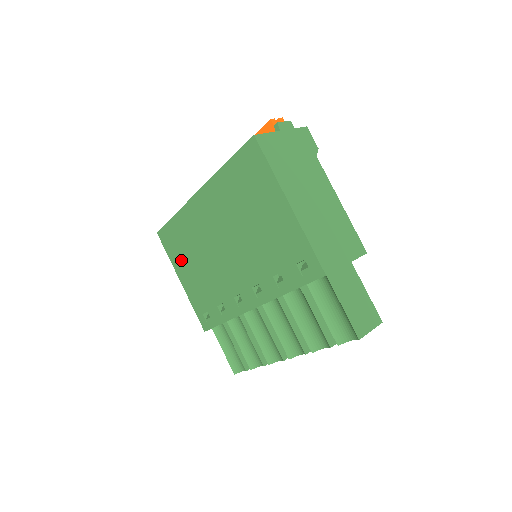
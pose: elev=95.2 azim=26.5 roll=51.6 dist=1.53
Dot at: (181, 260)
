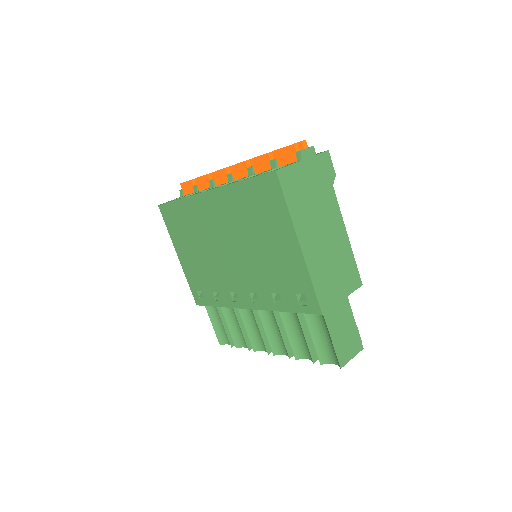
Dot at: (181, 240)
